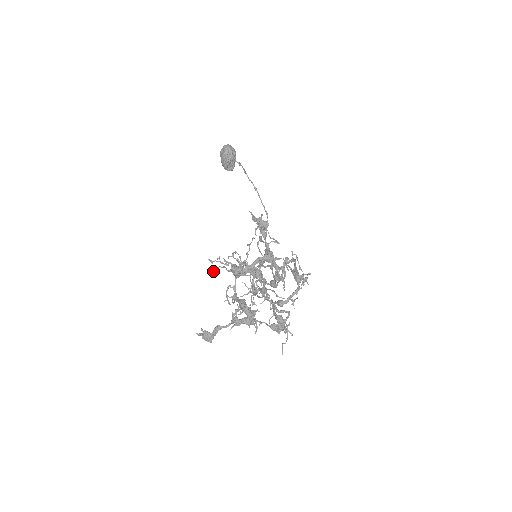
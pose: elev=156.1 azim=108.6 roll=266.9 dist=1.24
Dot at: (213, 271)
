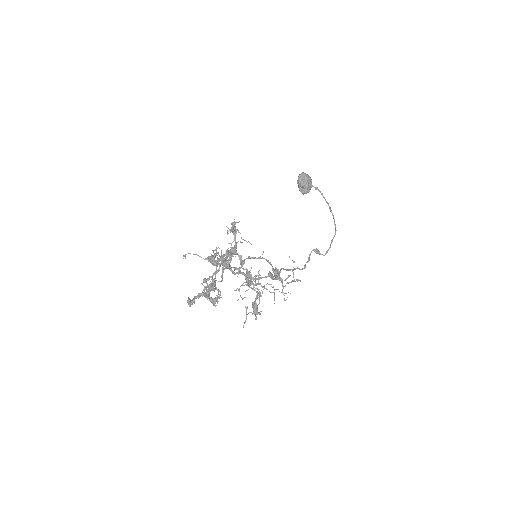
Dot at: (184, 255)
